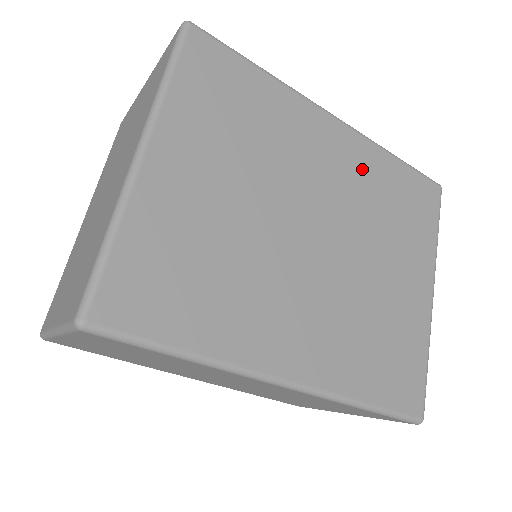
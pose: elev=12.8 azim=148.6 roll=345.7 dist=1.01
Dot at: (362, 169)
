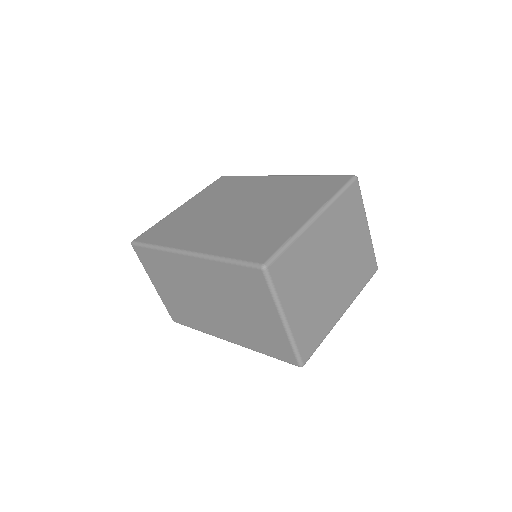
Dot at: (286, 185)
